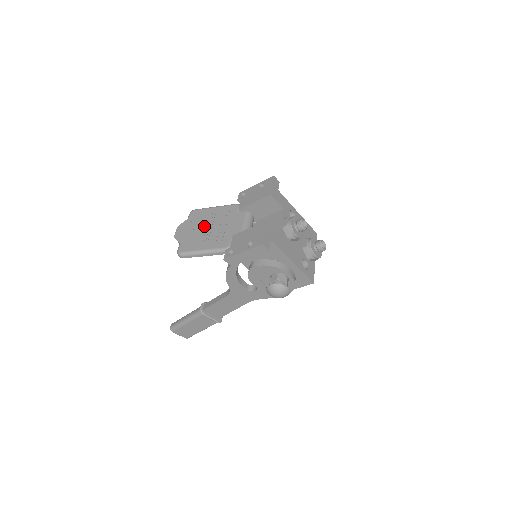
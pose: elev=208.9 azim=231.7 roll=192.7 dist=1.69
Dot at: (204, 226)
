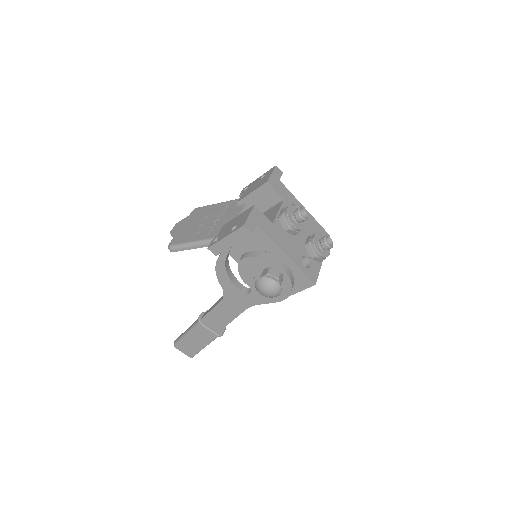
Dot at: (200, 221)
